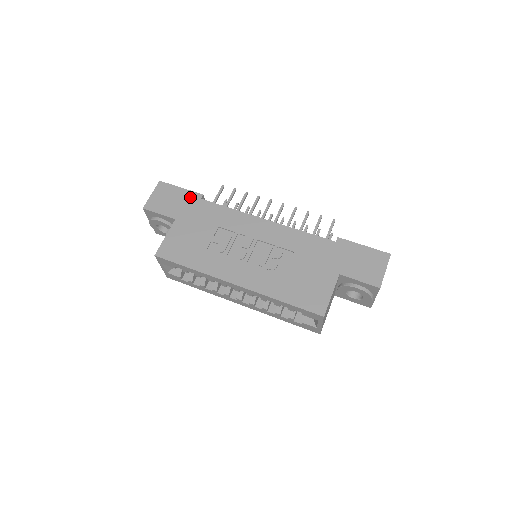
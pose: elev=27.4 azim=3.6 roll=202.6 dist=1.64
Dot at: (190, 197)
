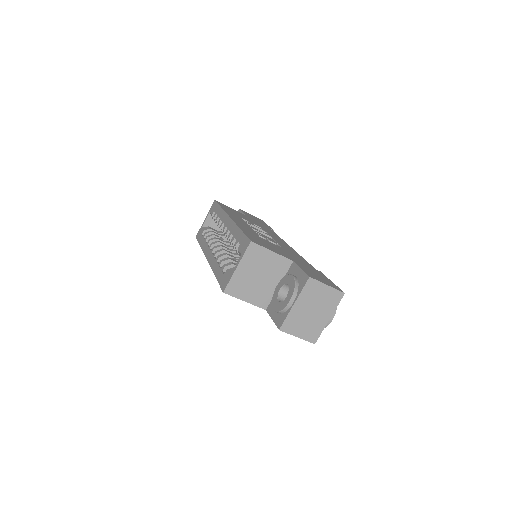
Dot at: (267, 226)
